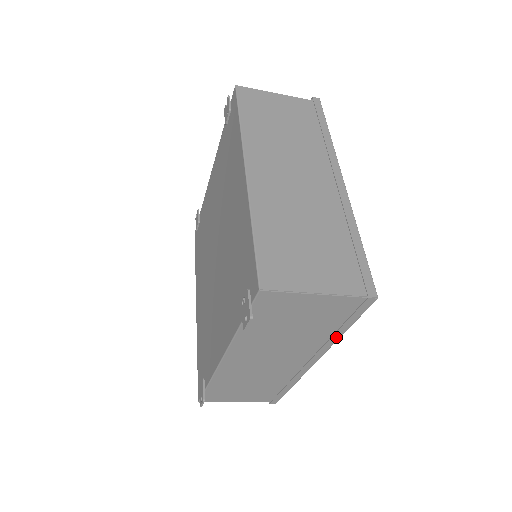
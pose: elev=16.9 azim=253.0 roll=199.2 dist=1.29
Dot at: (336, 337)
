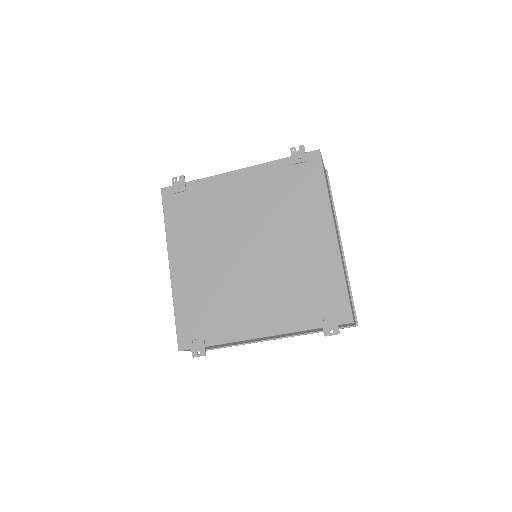
Dot at: occluded
